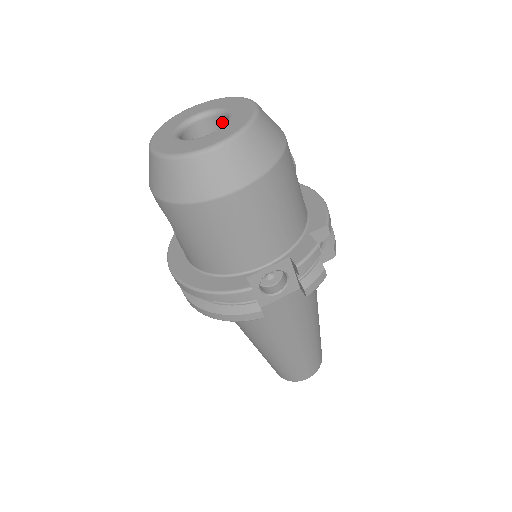
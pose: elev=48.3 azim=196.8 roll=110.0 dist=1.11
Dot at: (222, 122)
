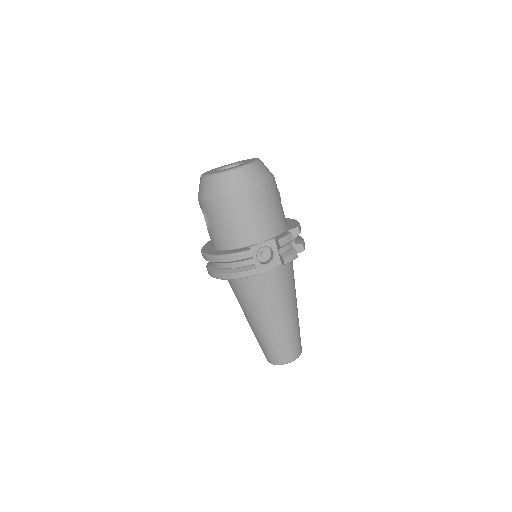
Dot at: occluded
